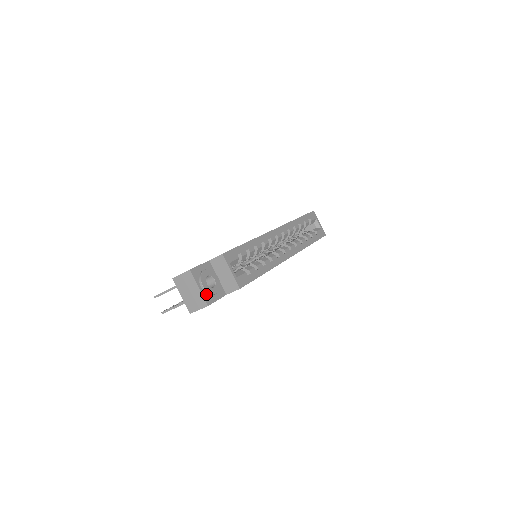
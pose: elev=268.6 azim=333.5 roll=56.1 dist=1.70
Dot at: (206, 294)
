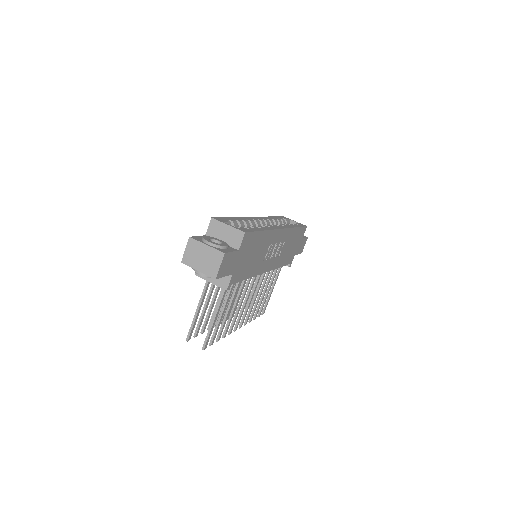
Dot at: (217, 248)
